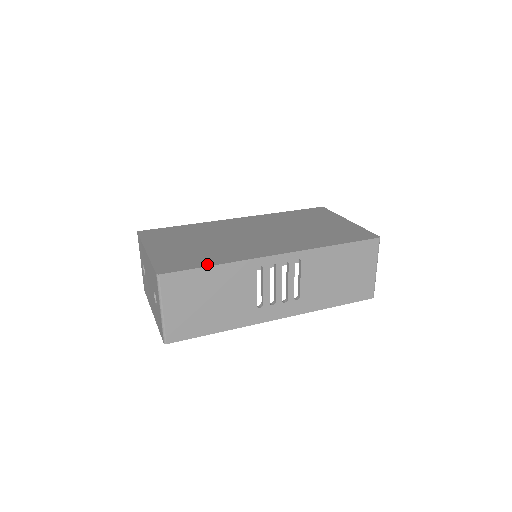
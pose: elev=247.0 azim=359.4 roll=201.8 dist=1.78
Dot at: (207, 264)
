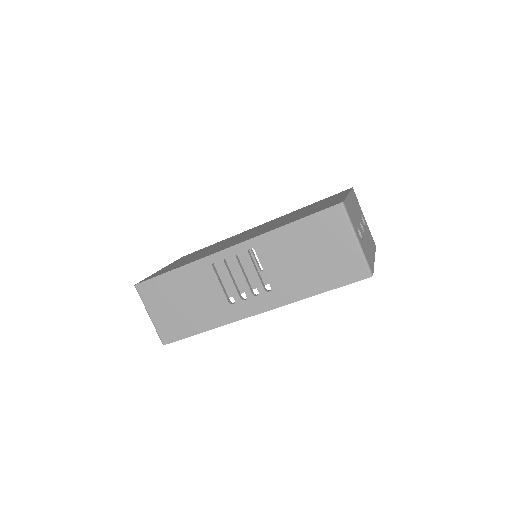
Dot at: (171, 270)
